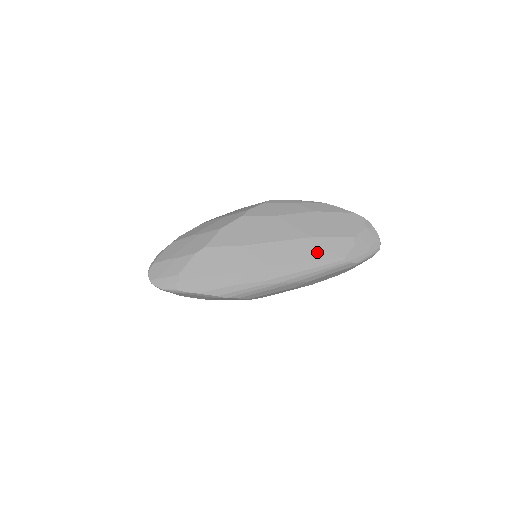
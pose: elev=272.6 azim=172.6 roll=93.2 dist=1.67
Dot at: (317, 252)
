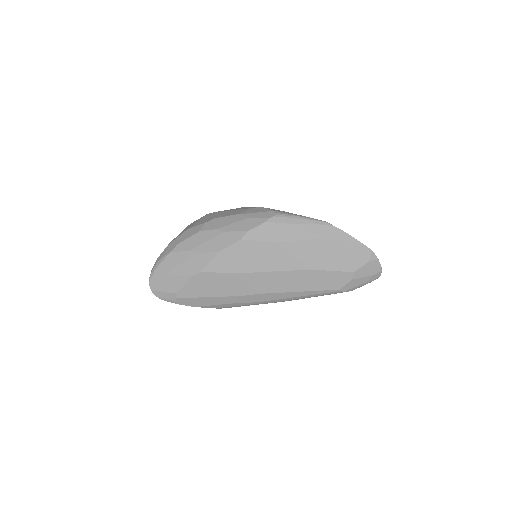
Dot at: (313, 283)
